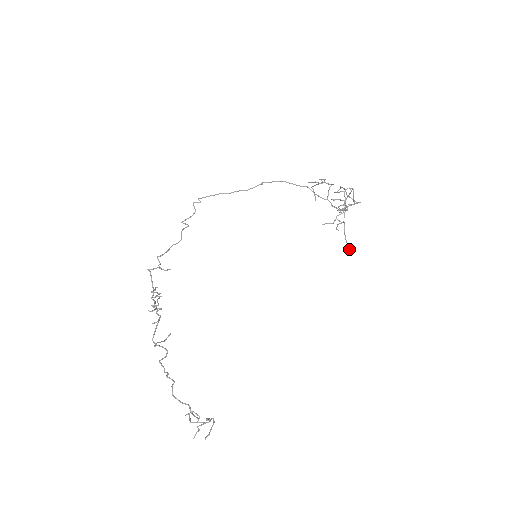
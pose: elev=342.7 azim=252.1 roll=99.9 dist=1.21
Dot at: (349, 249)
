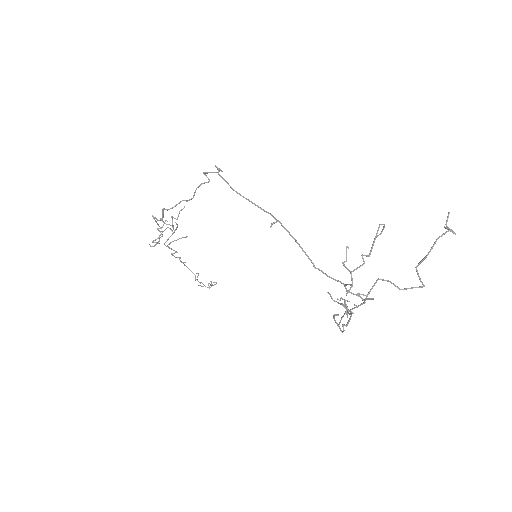
Dot at: occluded
